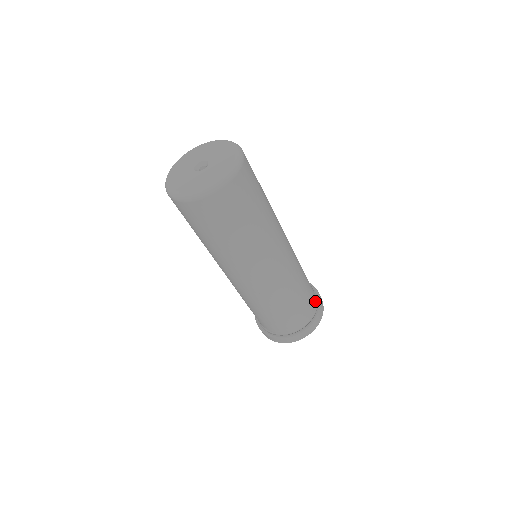
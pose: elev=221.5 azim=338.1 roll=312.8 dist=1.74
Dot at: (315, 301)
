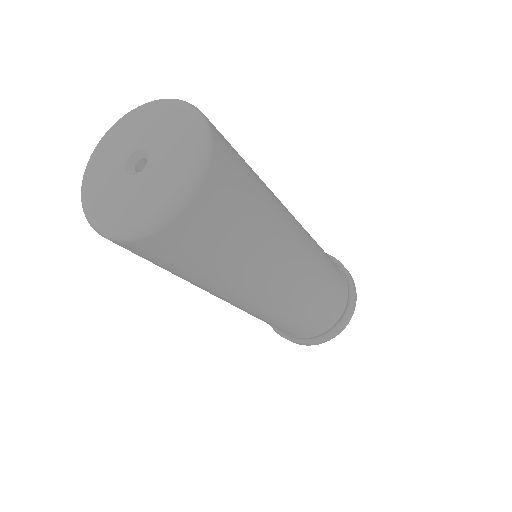
Dot at: (344, 298)
